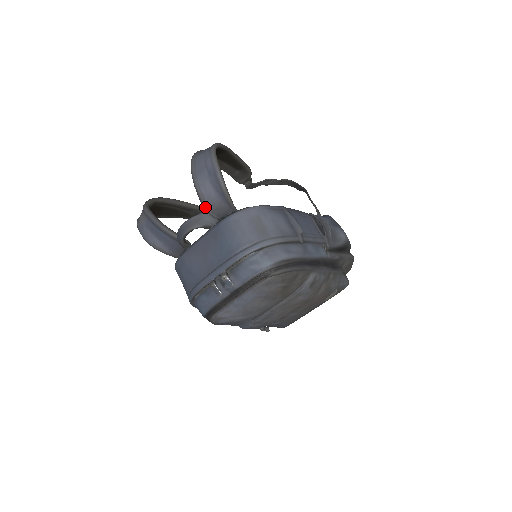
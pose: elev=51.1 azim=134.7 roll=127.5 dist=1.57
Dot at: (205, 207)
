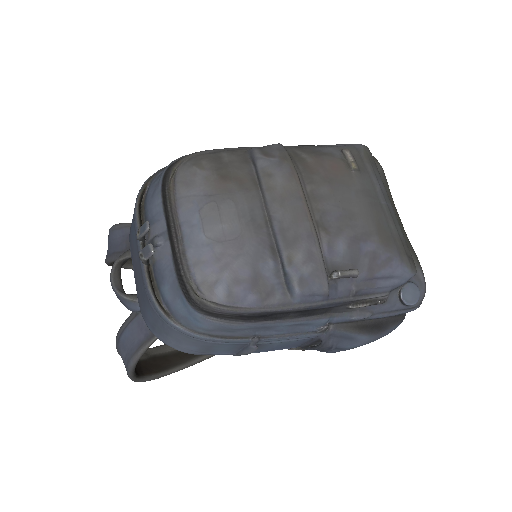
Dot at: occluded
